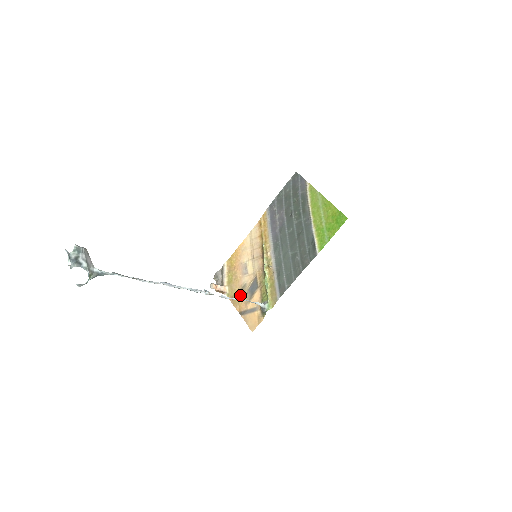
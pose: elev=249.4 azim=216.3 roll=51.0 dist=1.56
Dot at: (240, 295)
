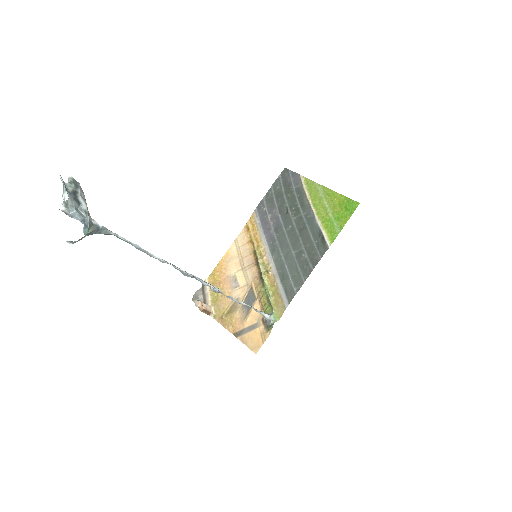
Dot at: (232, 313)
